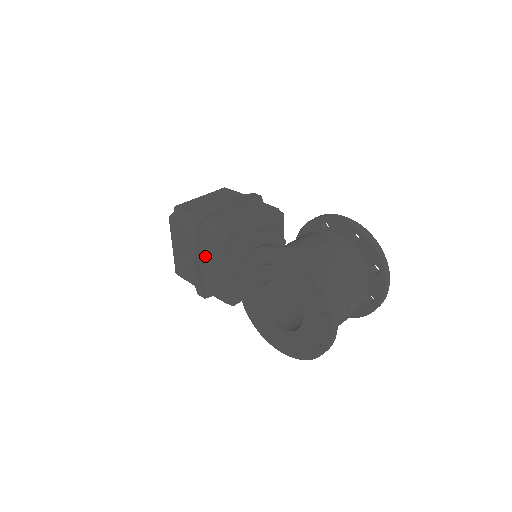
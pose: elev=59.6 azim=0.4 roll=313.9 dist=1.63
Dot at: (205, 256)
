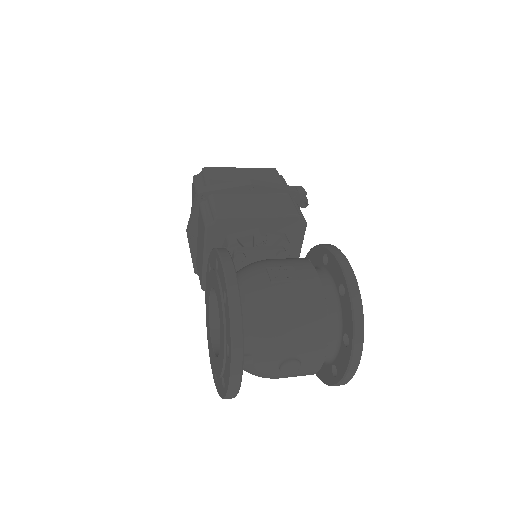
Dot at: (199, 232)
